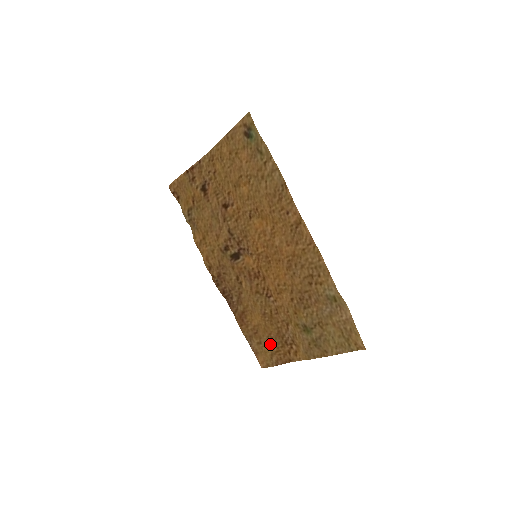
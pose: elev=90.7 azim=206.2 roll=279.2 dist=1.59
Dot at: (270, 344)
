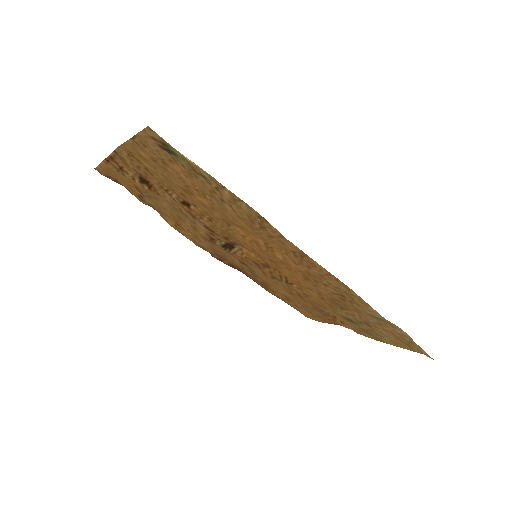
Dot at: (308, 311)
